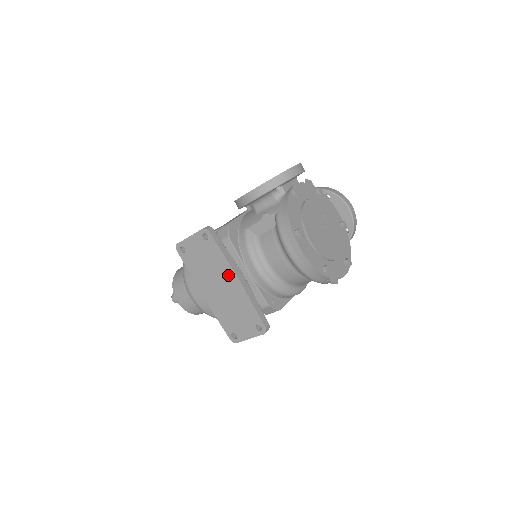
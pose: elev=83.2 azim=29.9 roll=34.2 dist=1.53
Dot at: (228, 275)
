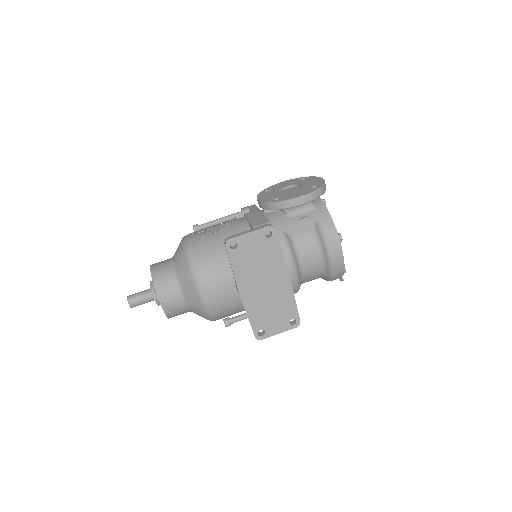
Dot at: (279, 272)
